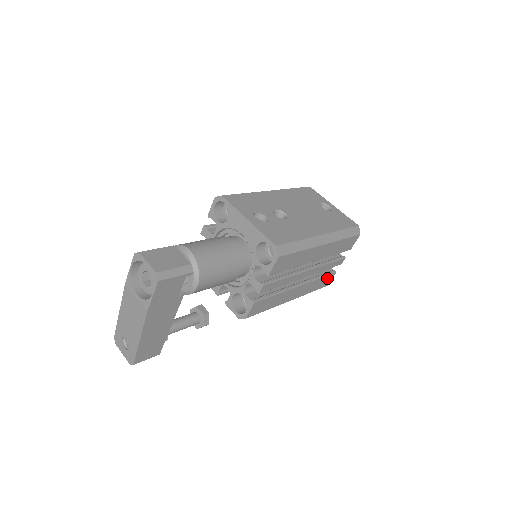
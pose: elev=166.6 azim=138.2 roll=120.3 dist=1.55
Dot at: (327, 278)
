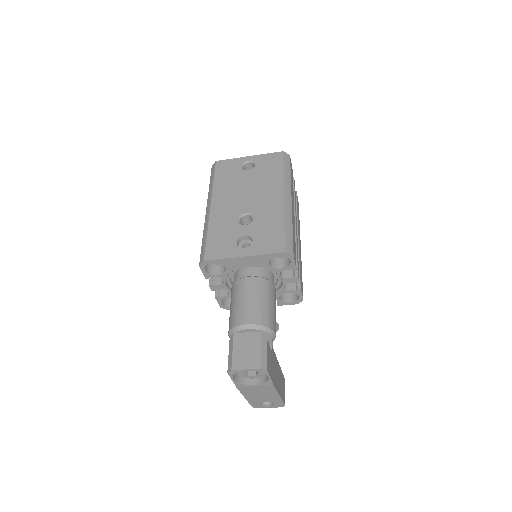
Dot at: (297, 203)
